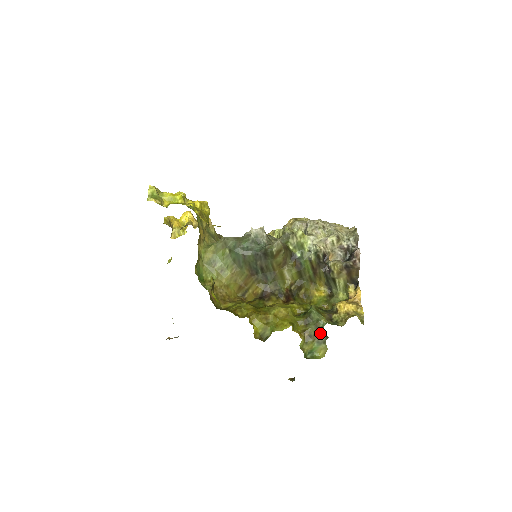
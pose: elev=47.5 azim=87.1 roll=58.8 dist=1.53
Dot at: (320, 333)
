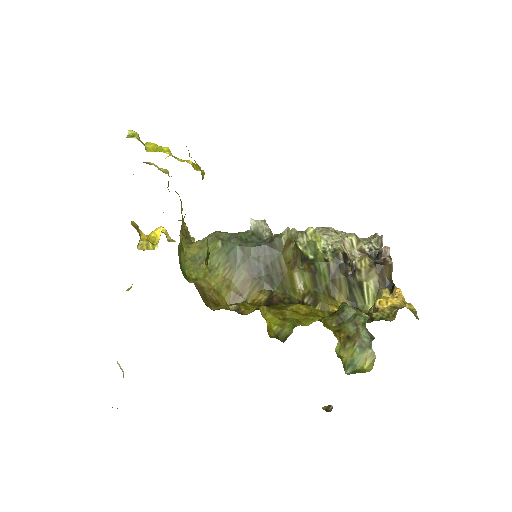
Dot at: (362, 332)
